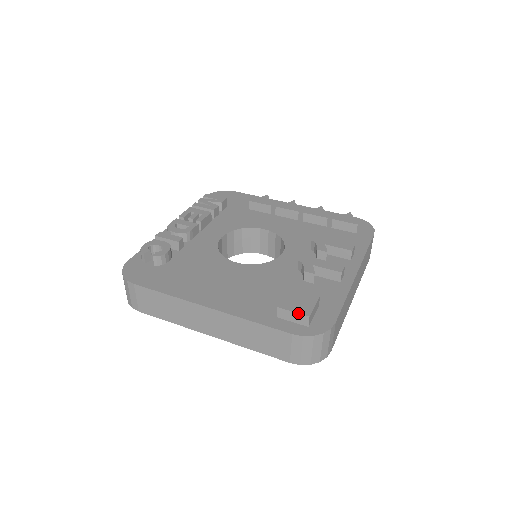
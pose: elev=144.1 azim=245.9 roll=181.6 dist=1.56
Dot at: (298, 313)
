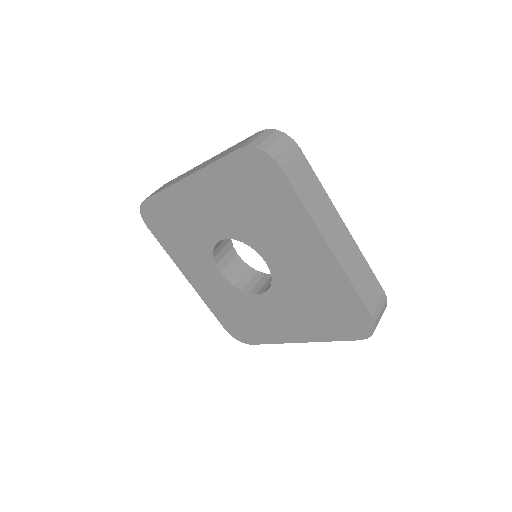
Dot at: occluded
